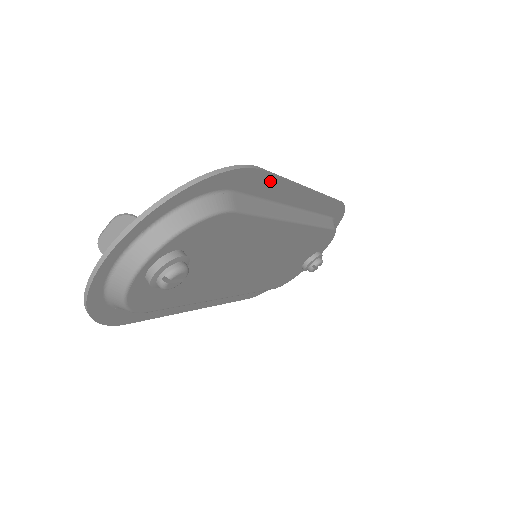
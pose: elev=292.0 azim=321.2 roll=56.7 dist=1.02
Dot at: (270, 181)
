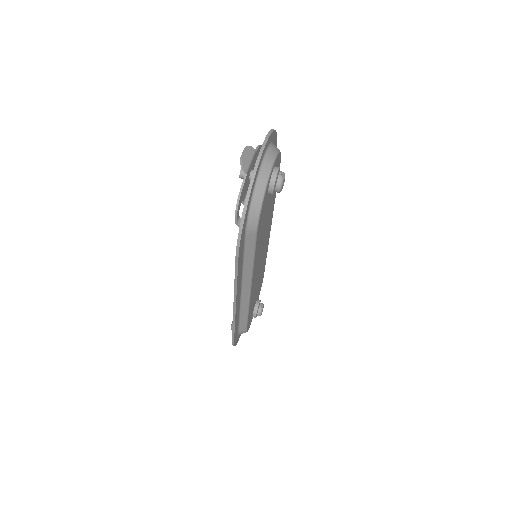
Dot at: occluded
